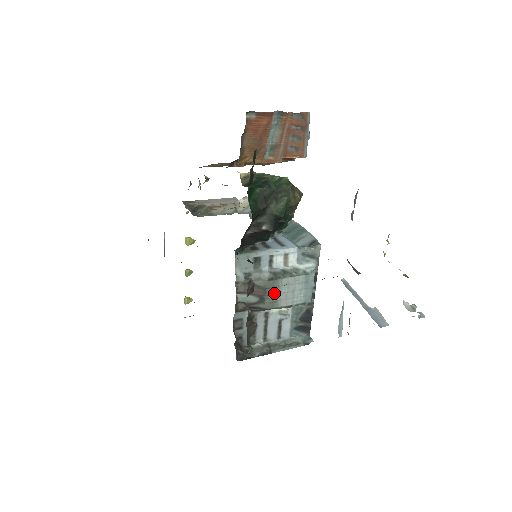
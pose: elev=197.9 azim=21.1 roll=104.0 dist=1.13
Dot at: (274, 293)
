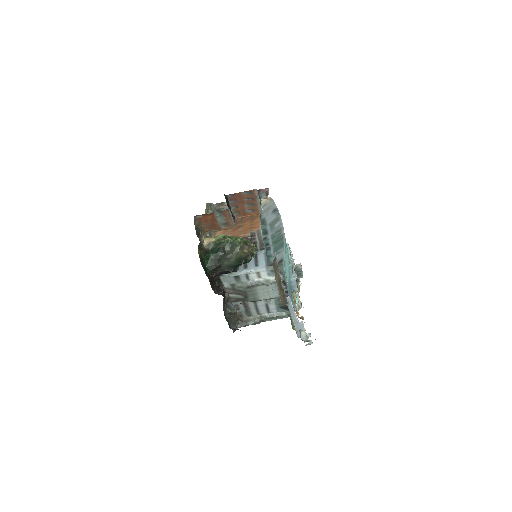
Dot at: (253, 294)
